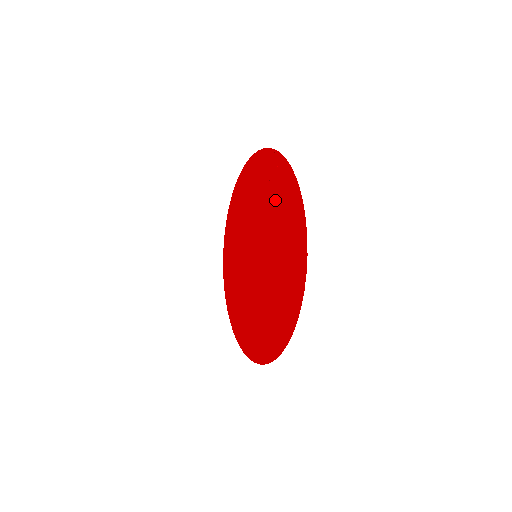
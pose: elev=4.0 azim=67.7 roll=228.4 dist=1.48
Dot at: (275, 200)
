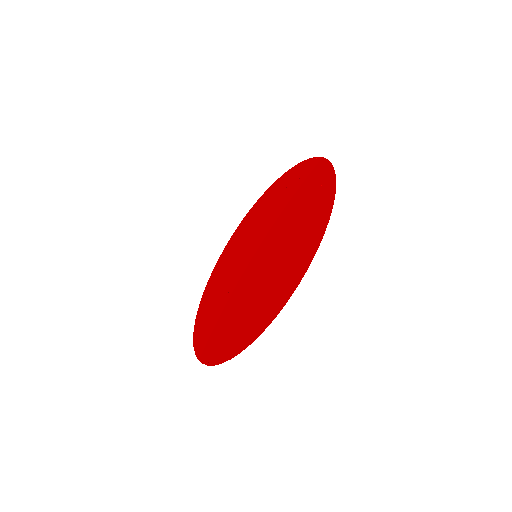
Dot at: (280, 197)
